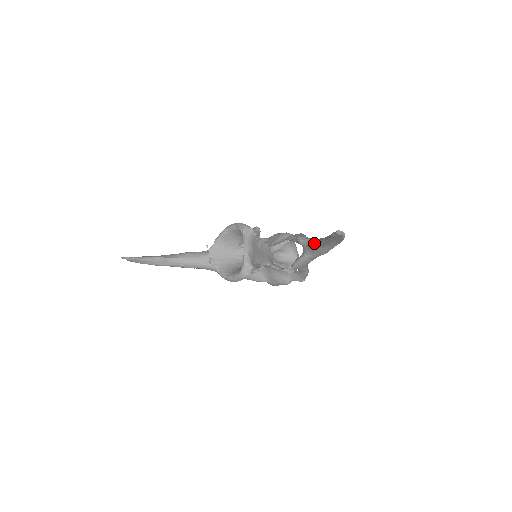
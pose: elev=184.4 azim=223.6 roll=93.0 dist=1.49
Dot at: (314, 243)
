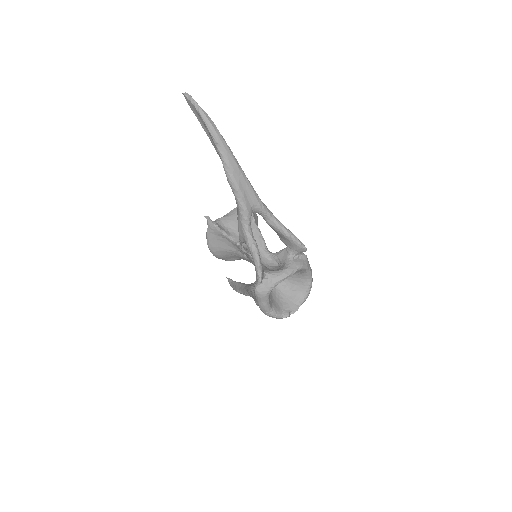
Dot at: occluded
